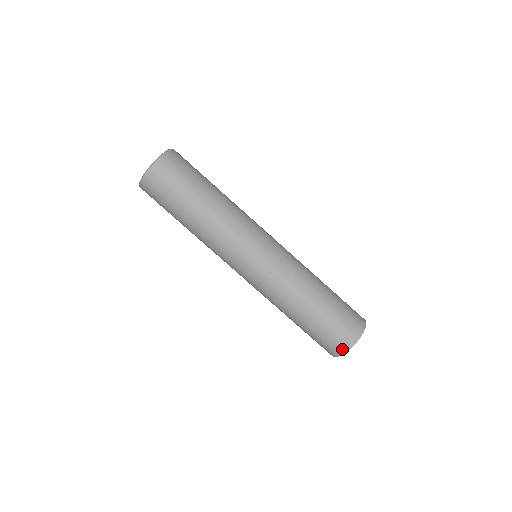
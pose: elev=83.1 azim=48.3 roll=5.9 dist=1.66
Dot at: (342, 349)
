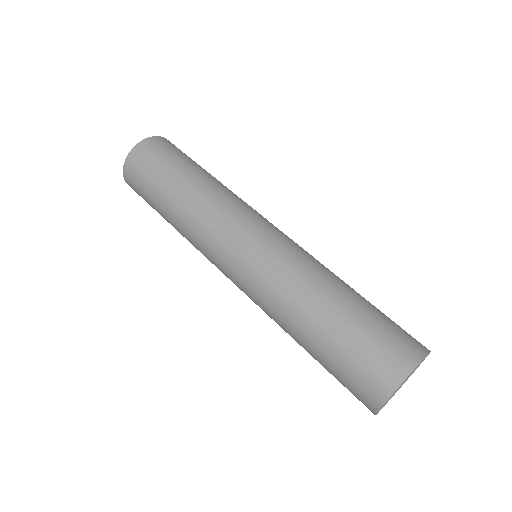
Dot at: (380, 393)
